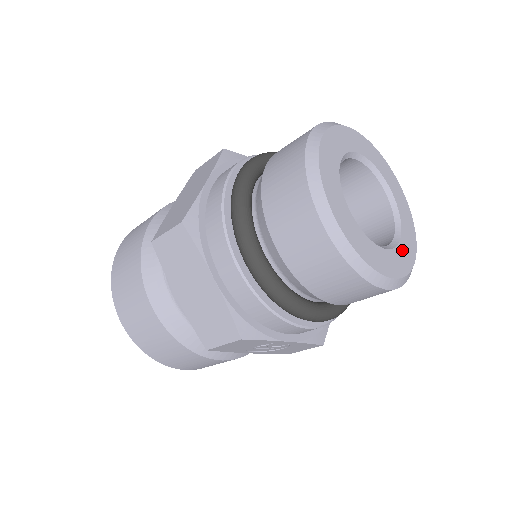
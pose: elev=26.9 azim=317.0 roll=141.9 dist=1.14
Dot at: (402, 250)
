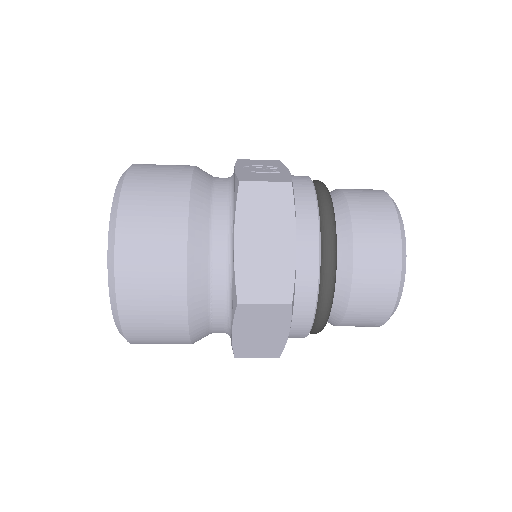
Dot at: occluded
